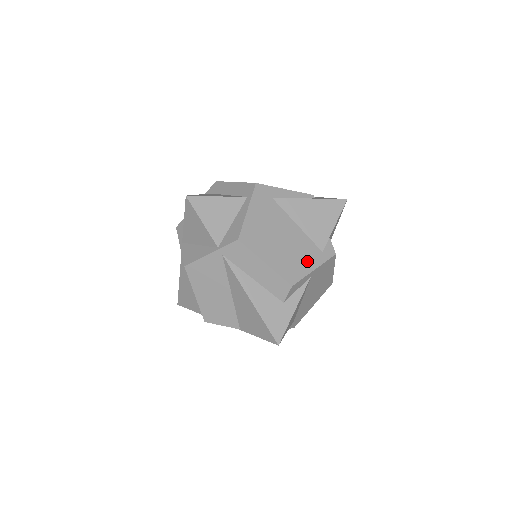
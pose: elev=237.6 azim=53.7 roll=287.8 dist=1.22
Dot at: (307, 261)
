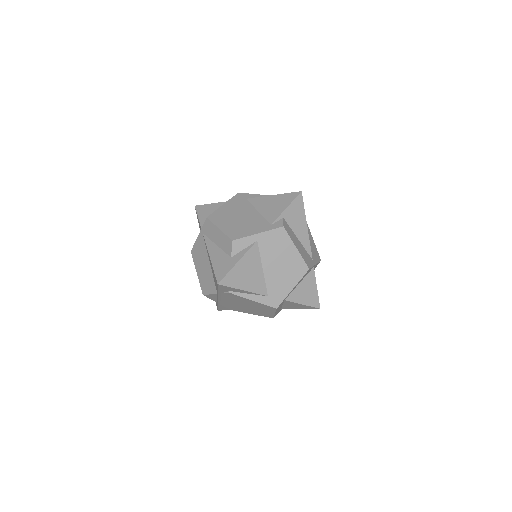
Dot at: (254, 229)
